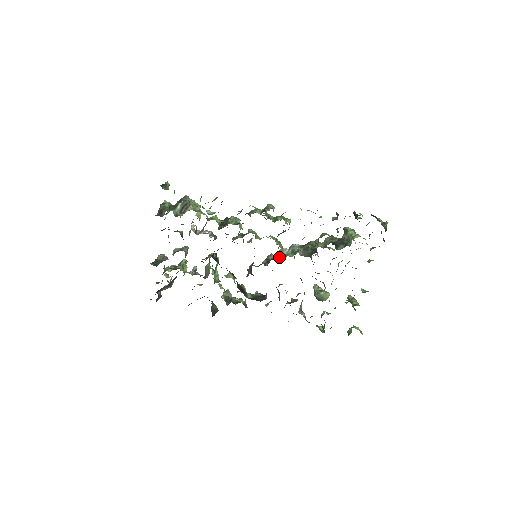
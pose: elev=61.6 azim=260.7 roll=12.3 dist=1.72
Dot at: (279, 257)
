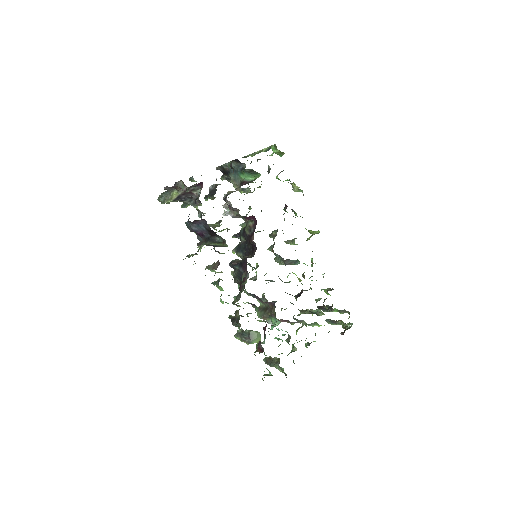
Dot at: occluded
